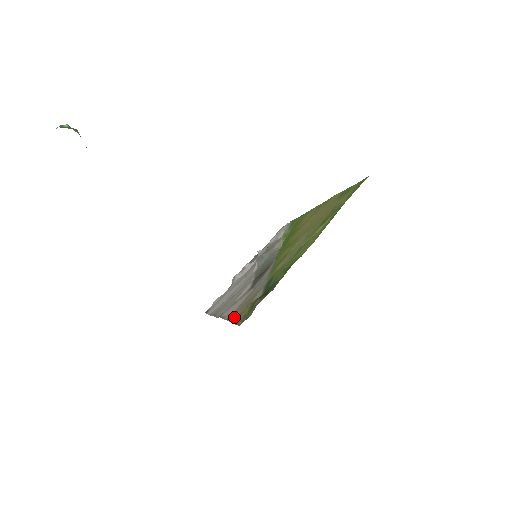
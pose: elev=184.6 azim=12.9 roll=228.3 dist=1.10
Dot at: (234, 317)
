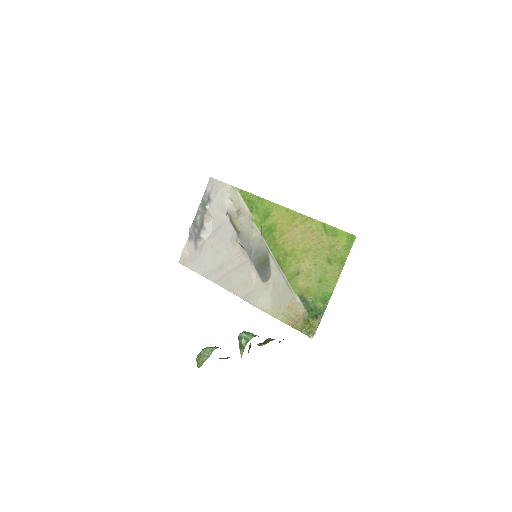
Dot at: (285, 319)
